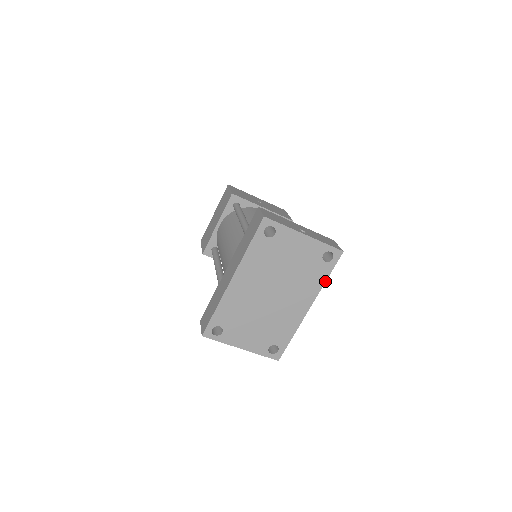
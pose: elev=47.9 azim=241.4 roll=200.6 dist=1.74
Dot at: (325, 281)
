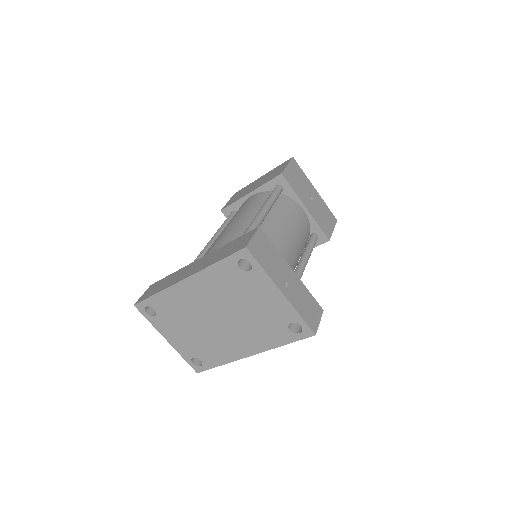
Dot at: (280, 345)
